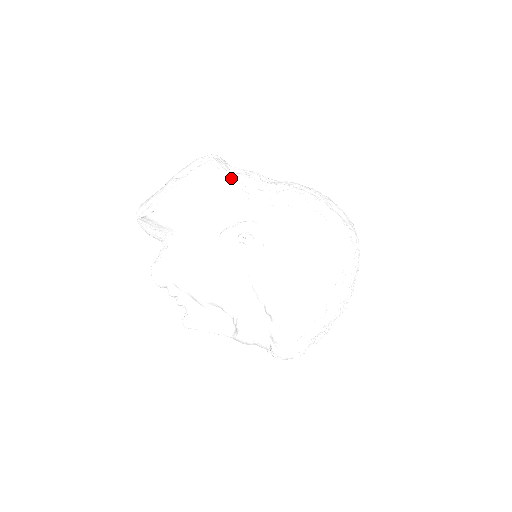
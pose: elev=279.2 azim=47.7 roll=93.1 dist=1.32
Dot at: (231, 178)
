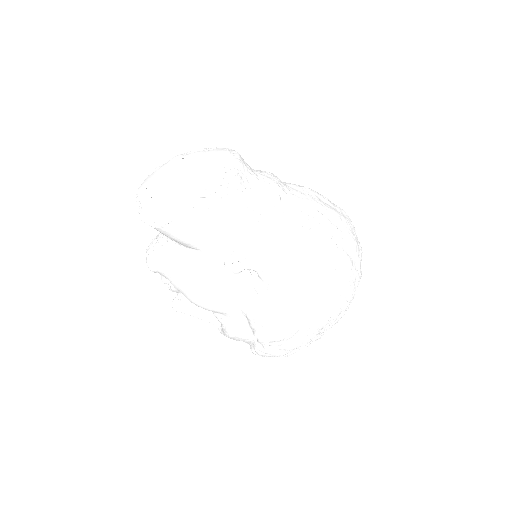
Dot at: (249, 201)
